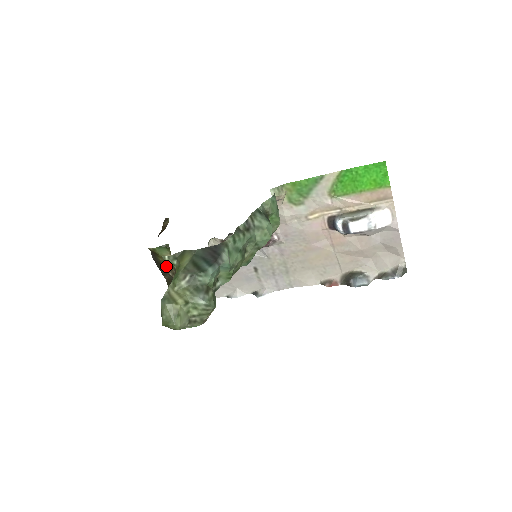
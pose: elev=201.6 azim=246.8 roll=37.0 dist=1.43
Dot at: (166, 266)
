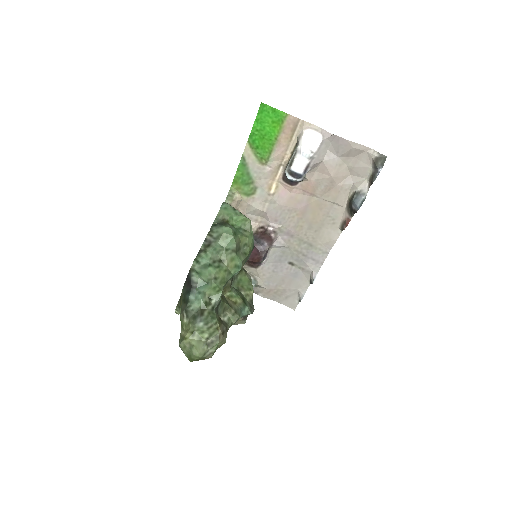
Dot at: occluded
